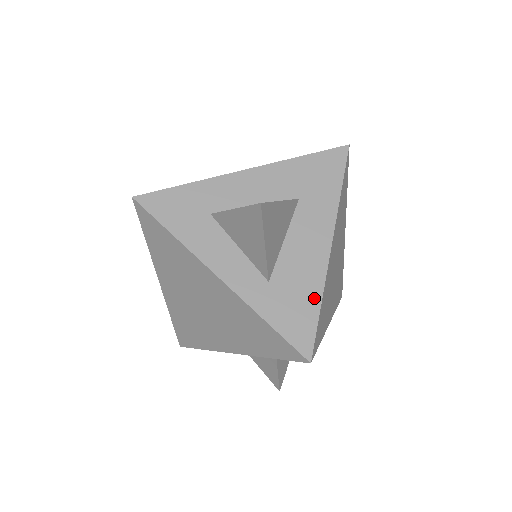
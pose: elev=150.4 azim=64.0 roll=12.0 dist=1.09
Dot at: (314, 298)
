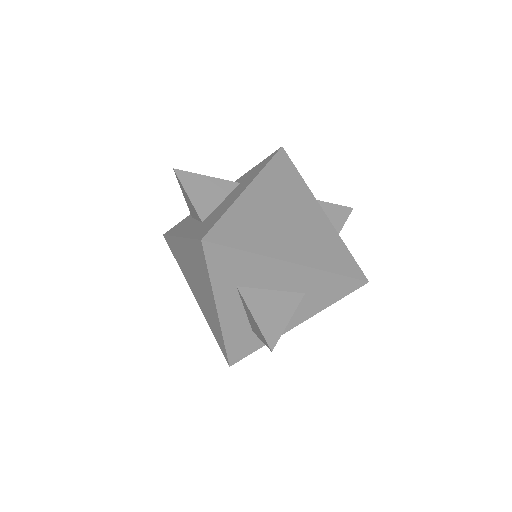
Dot at: (222, 213)
